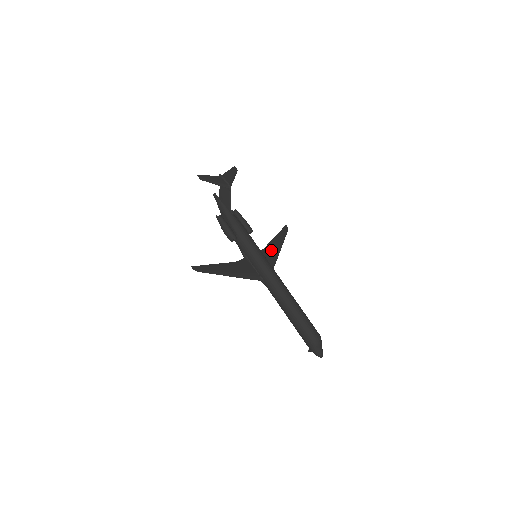
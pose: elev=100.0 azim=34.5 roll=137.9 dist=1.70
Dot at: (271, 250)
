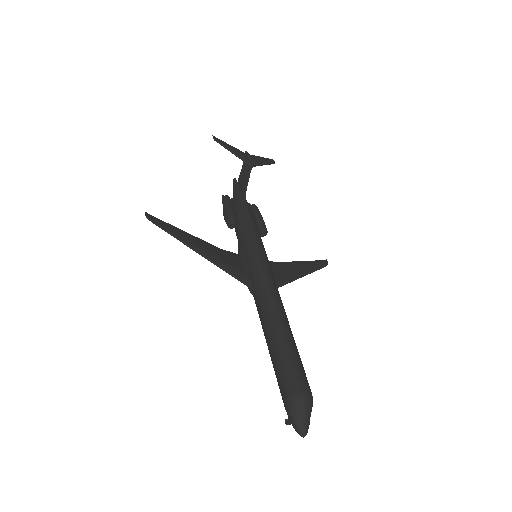
Dot at: (287, 268)
